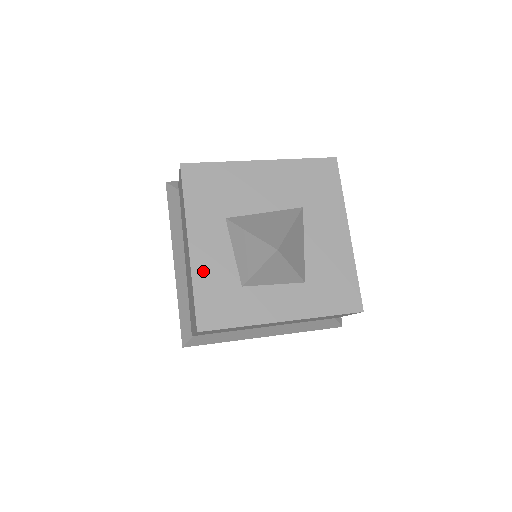
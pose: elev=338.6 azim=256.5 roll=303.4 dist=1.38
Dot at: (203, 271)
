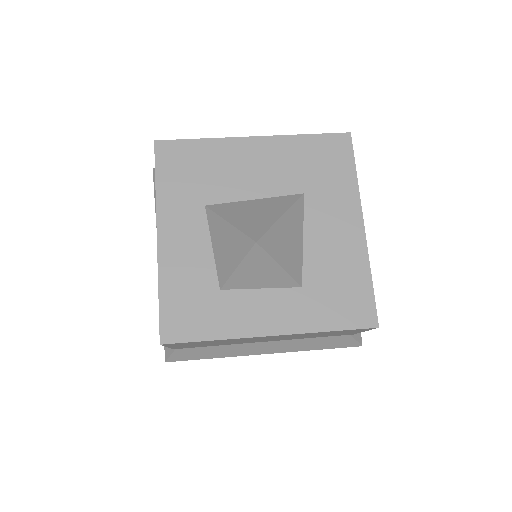
Dot at: (173, 269)
